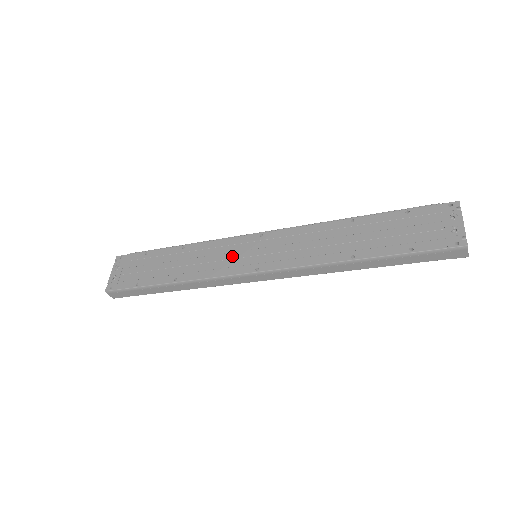
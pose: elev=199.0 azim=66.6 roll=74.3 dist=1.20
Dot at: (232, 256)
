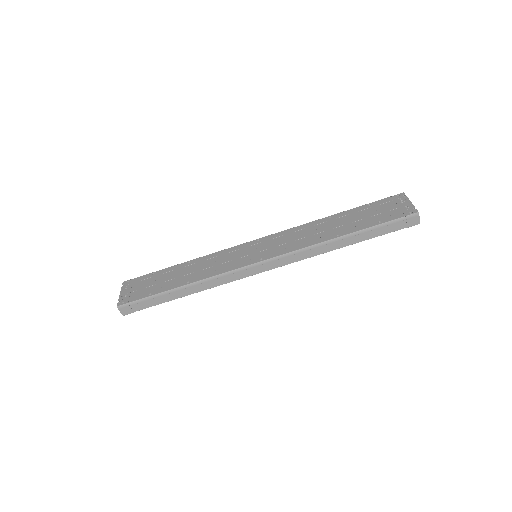
Dot at: (236, 257)
